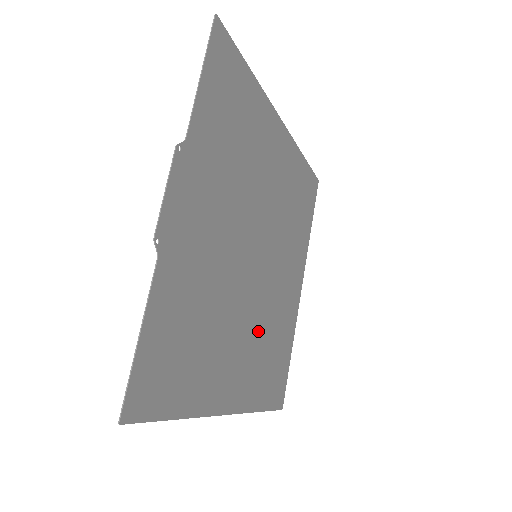
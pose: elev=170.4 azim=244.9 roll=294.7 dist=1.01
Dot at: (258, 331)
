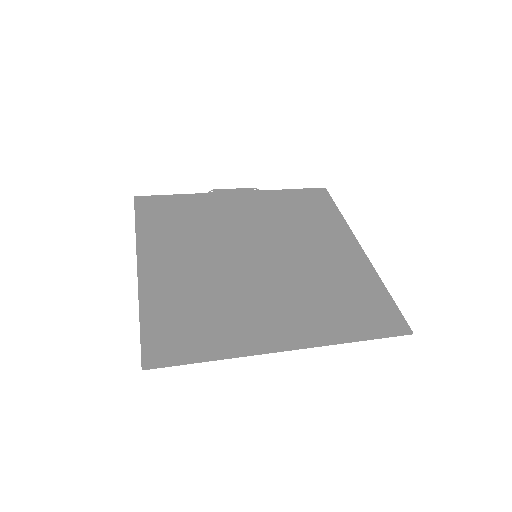
Dot at: (207, 281)
